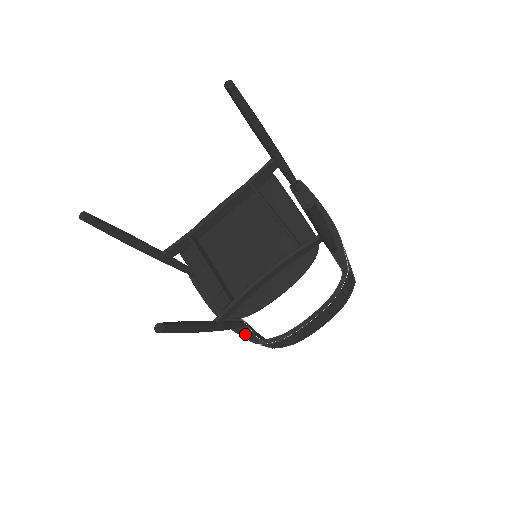
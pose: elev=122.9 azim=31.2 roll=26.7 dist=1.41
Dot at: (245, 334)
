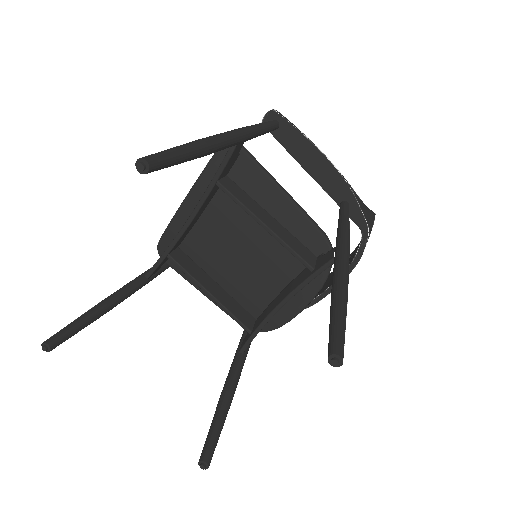
Dot at: occluded
